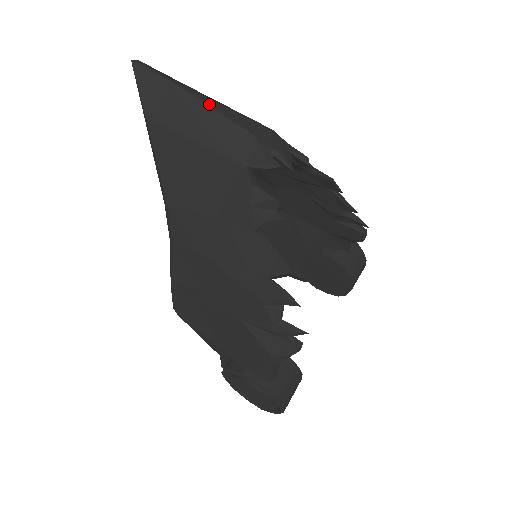
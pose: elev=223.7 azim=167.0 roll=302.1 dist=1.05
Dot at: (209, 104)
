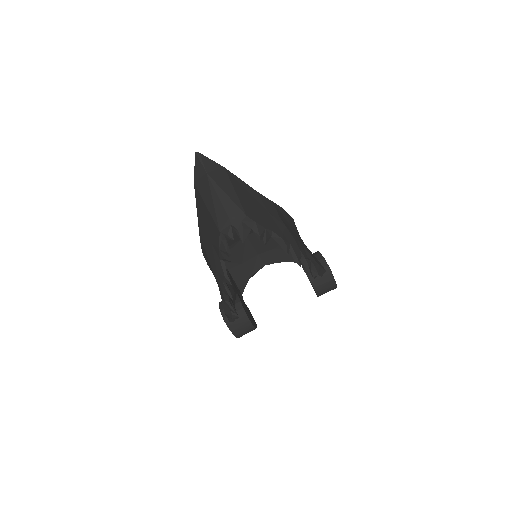
Dot at: (218, 192)
